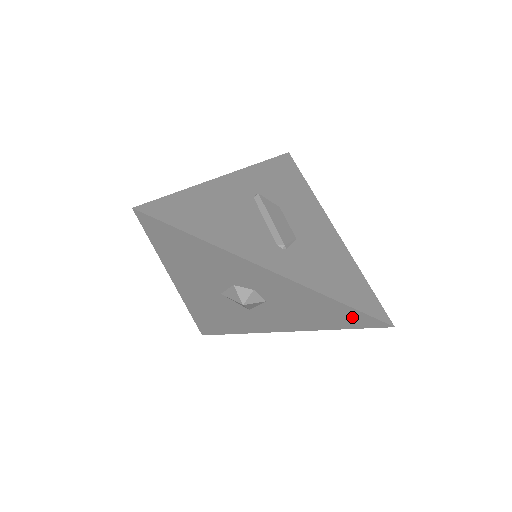
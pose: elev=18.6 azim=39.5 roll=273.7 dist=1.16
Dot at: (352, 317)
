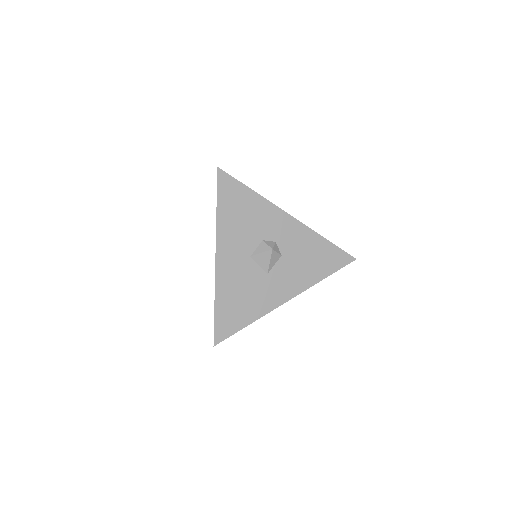
Dot at: (334, 256)
